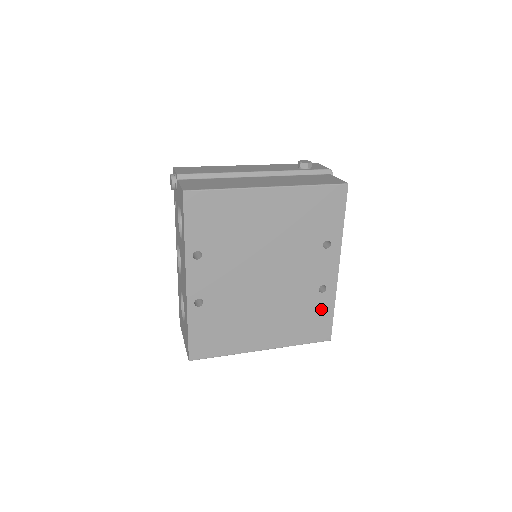
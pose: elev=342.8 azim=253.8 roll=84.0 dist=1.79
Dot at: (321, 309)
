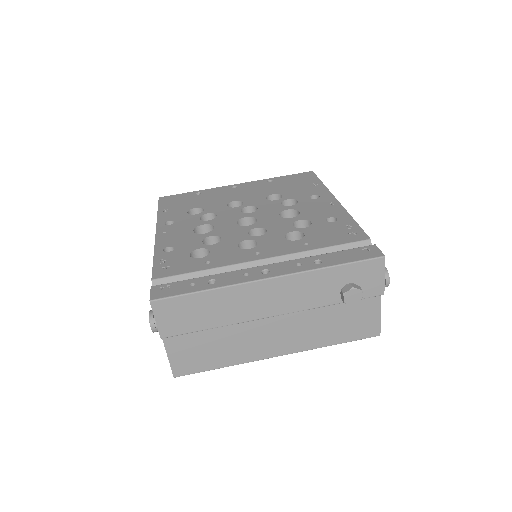
Dot at: occluded
